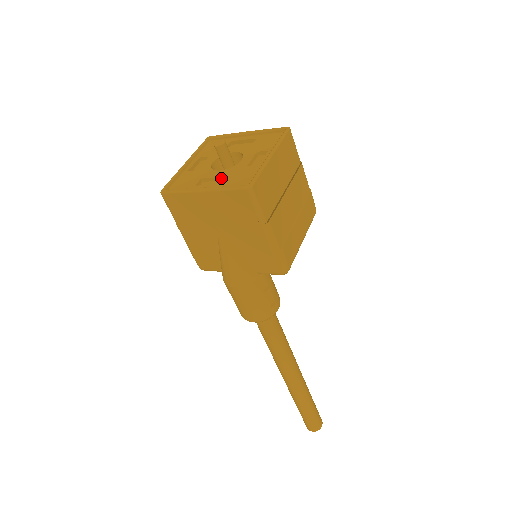
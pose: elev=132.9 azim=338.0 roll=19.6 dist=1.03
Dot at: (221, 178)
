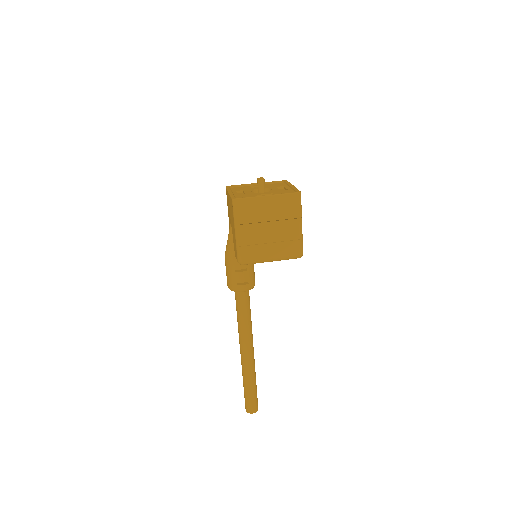
Dot at: occluded
